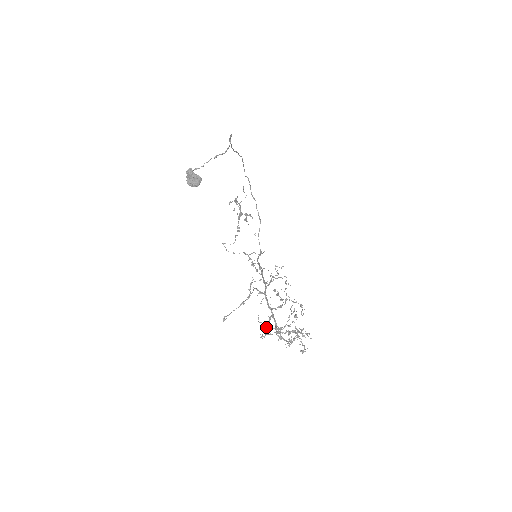
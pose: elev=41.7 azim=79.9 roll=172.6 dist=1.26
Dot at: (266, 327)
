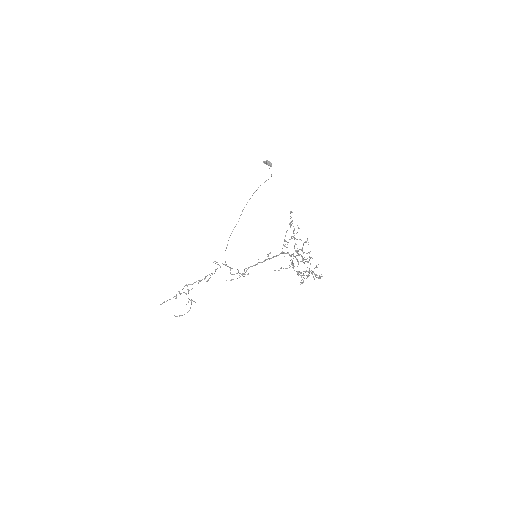
Dot at: (305, 241)
